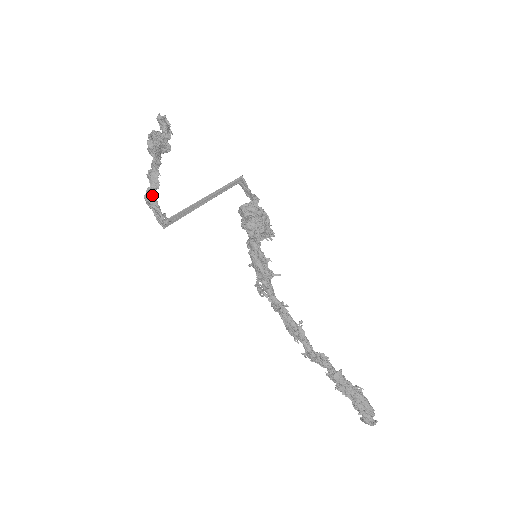
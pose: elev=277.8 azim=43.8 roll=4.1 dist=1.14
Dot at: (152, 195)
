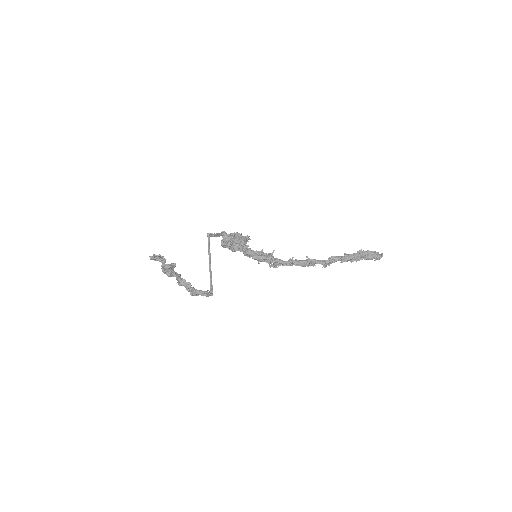
Dot at: (193, 290)
